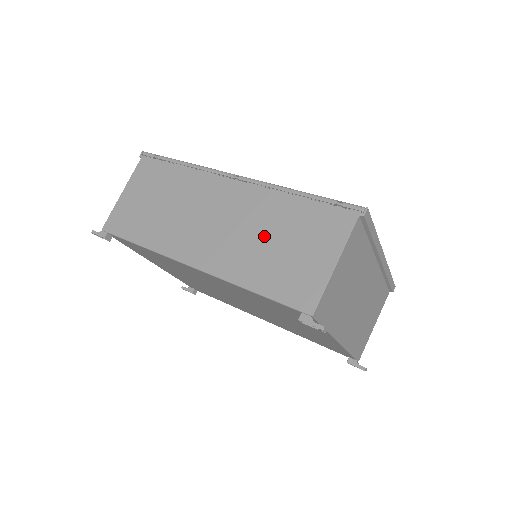
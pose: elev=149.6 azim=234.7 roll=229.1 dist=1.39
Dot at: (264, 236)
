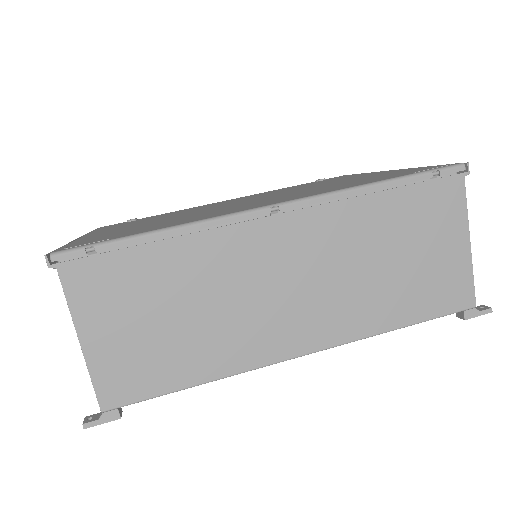
Dot at: (373, 263)
